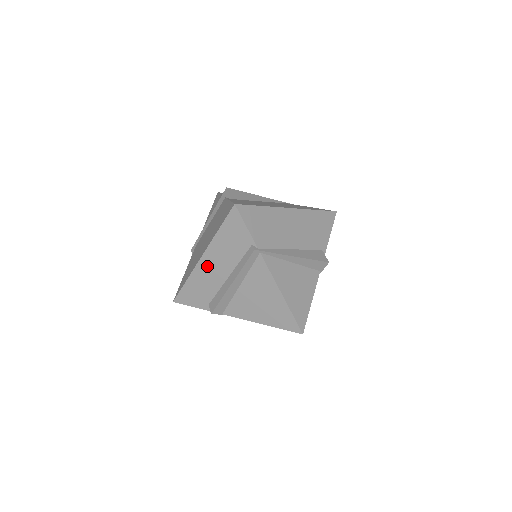
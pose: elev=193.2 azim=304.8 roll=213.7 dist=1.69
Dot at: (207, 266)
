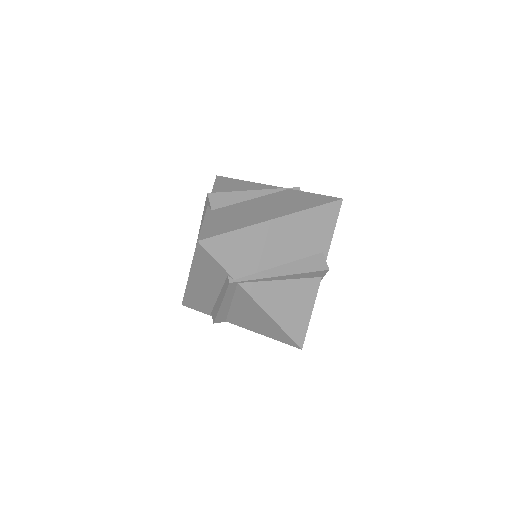
Dot at: (196, 285)
